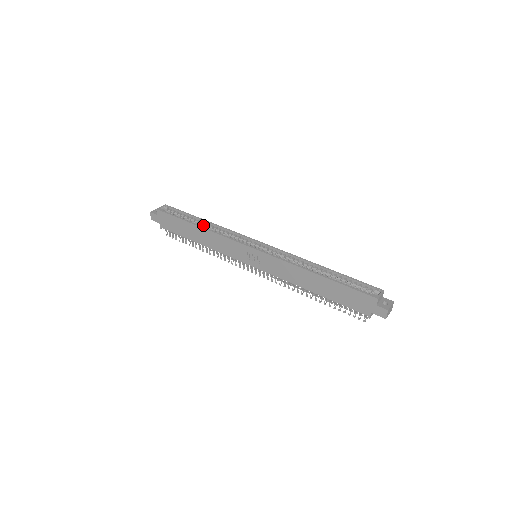
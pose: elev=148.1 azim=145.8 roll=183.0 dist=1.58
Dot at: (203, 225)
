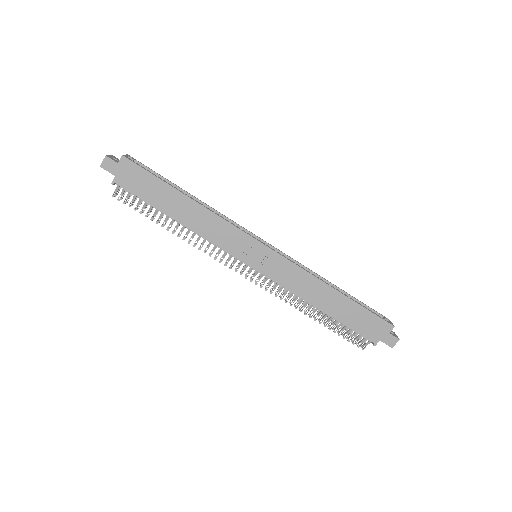
Dot at: occluded
